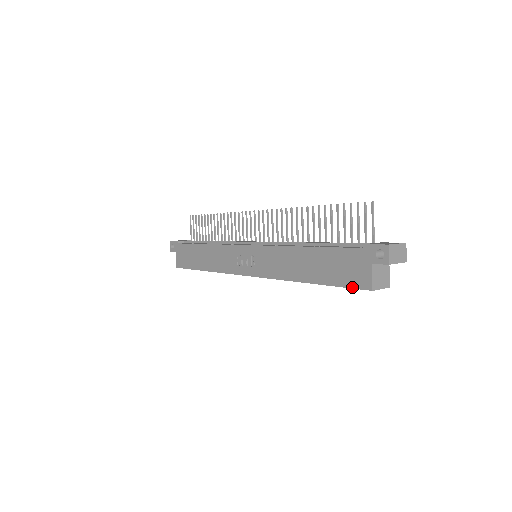
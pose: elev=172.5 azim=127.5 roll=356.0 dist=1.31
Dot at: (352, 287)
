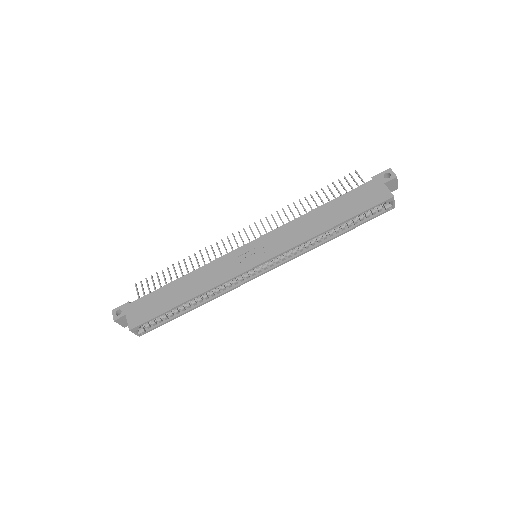
Dot at: (377, 204)
